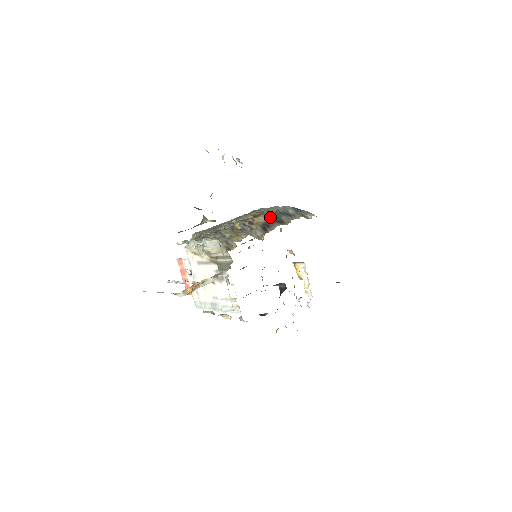
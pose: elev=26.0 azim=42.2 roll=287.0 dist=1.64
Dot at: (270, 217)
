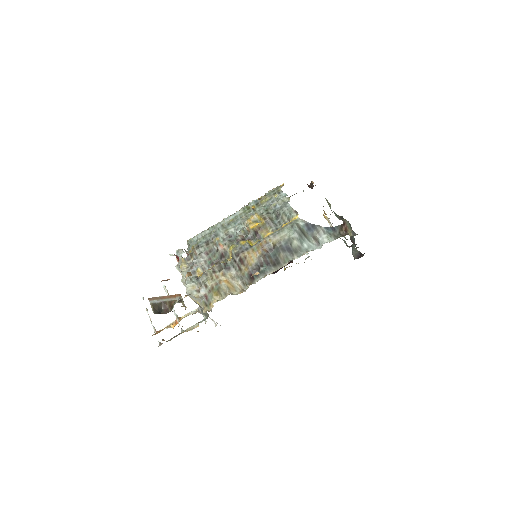
Dot at: (264, 258)
